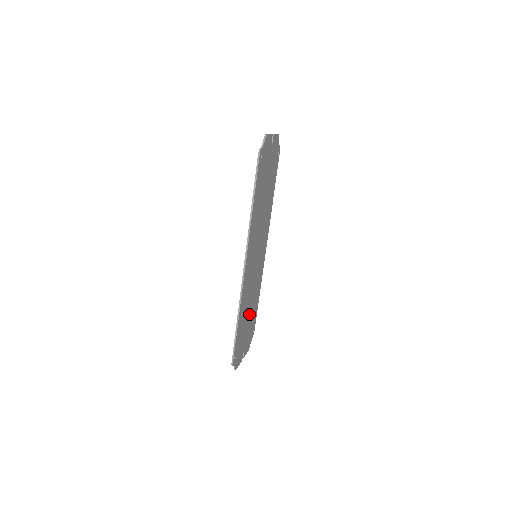
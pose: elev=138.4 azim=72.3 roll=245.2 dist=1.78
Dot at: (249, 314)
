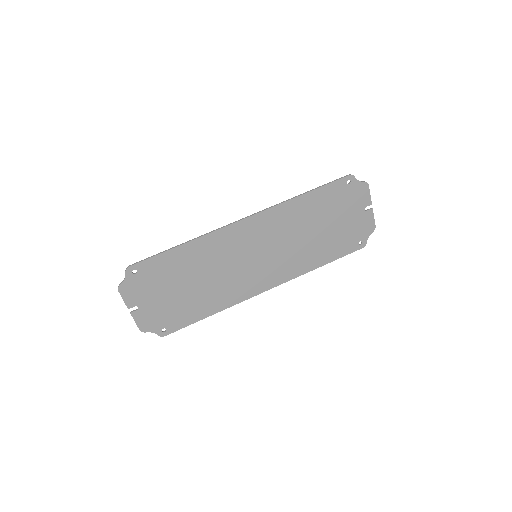
Dot at: (189, 288)
